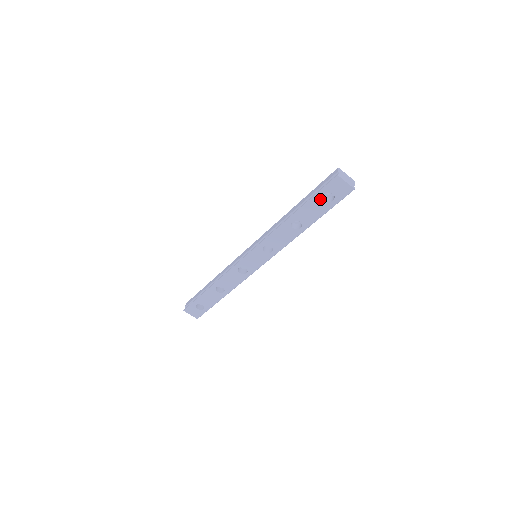
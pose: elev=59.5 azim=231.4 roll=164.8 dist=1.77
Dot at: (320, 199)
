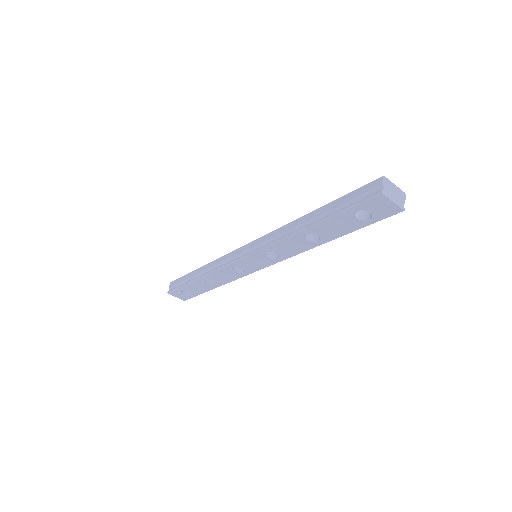
Dot at: (350, 216)
